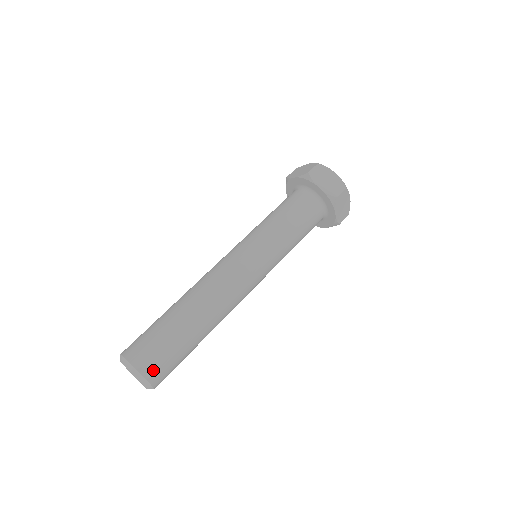
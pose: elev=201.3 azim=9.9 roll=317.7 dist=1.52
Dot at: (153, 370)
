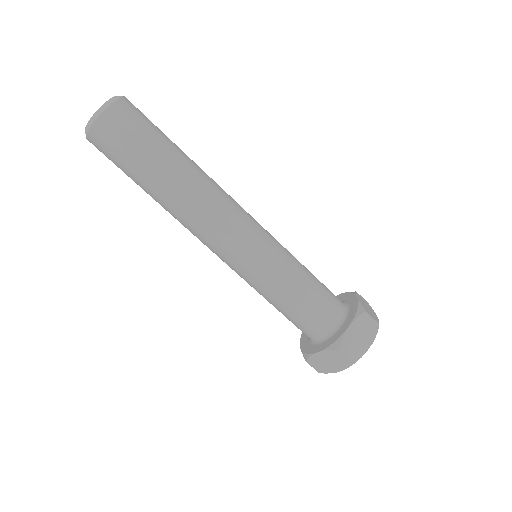
Dot at: (127, 109)
